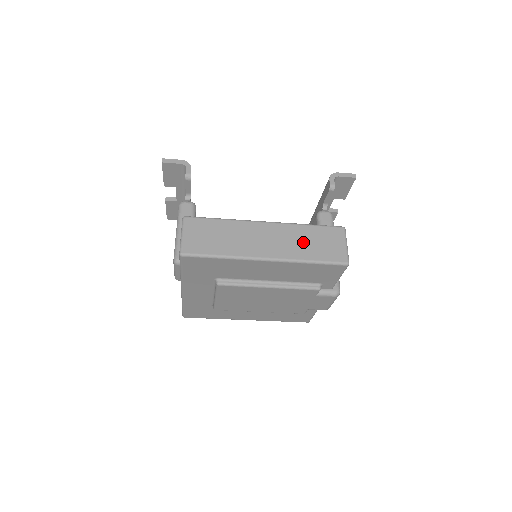
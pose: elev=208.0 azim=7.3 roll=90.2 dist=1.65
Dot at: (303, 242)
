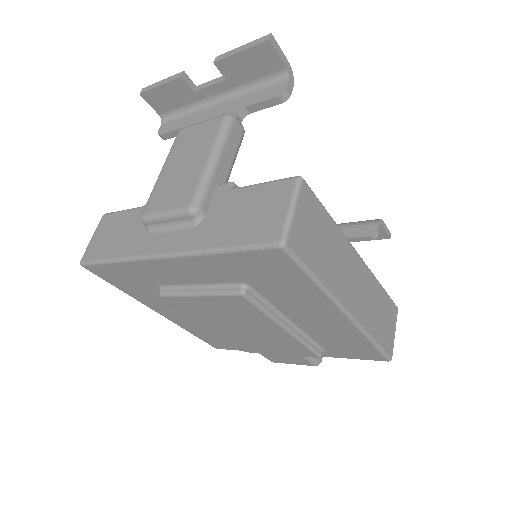
Dot at: (375, 309)
